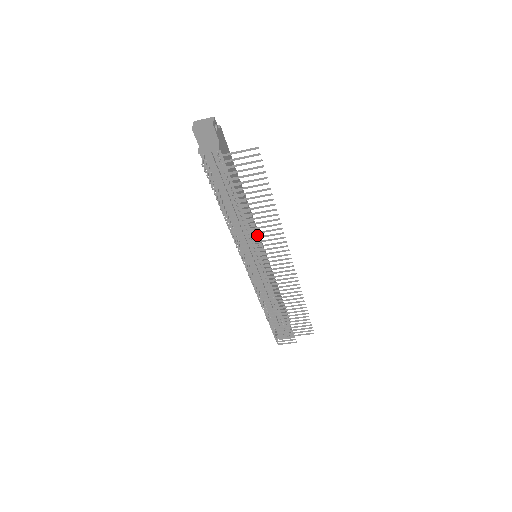
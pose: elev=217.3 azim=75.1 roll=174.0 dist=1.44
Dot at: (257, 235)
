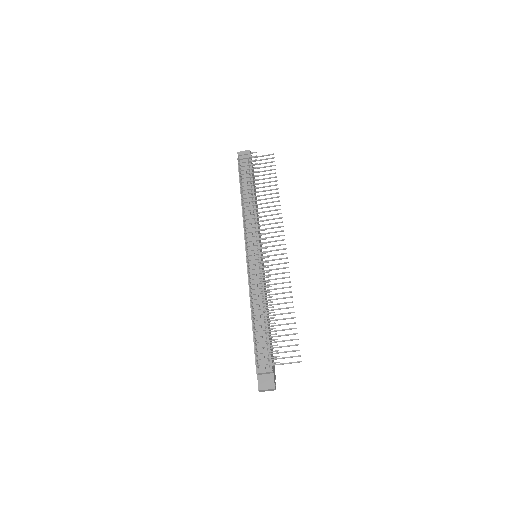
Dot at: (262, 208)
